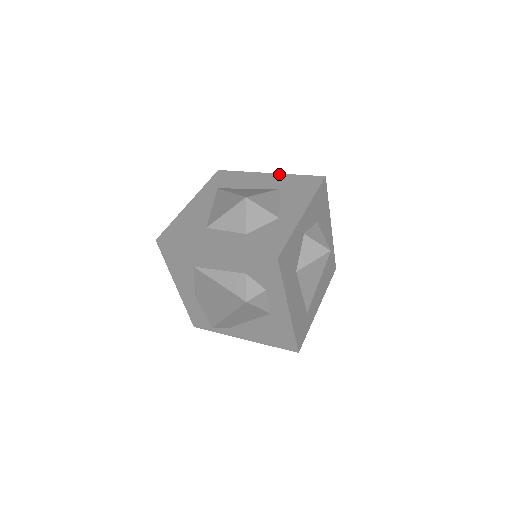
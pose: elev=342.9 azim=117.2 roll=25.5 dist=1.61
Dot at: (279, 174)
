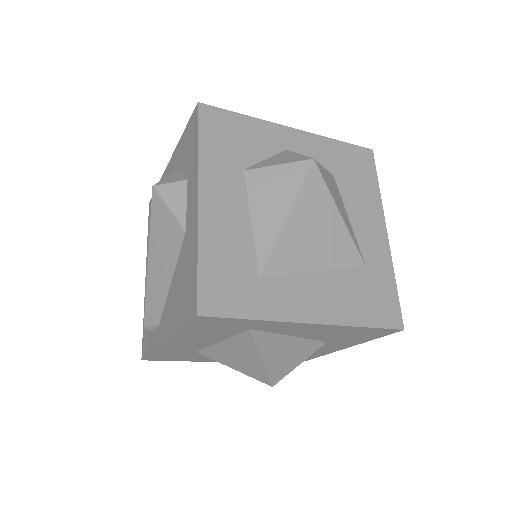
Dot at: occluded
